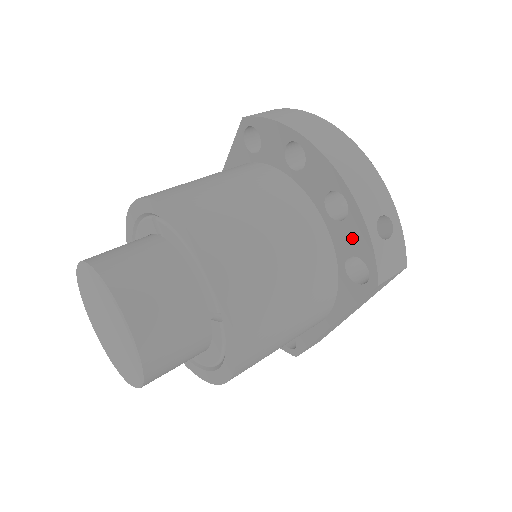
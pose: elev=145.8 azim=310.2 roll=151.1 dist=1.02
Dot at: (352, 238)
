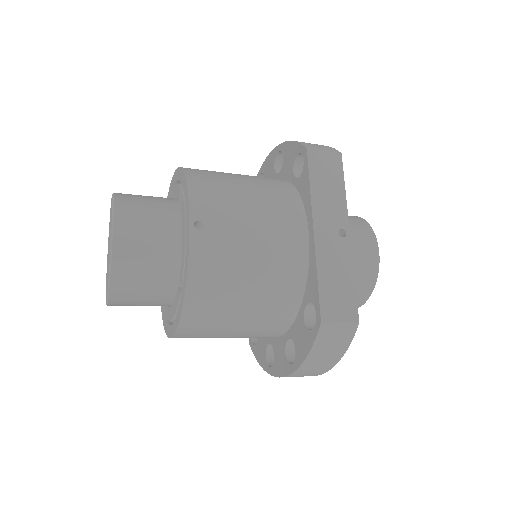
Dot at: (289, 158)
